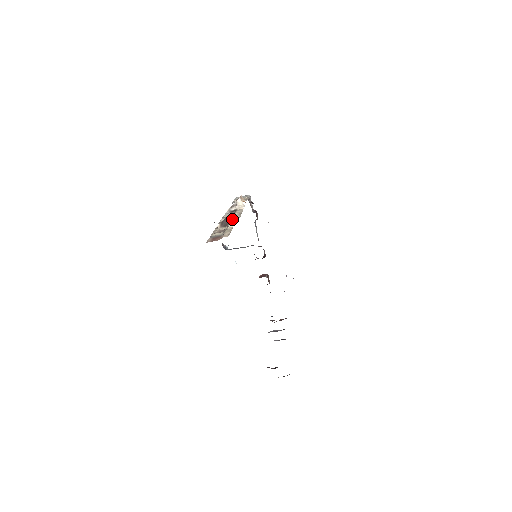
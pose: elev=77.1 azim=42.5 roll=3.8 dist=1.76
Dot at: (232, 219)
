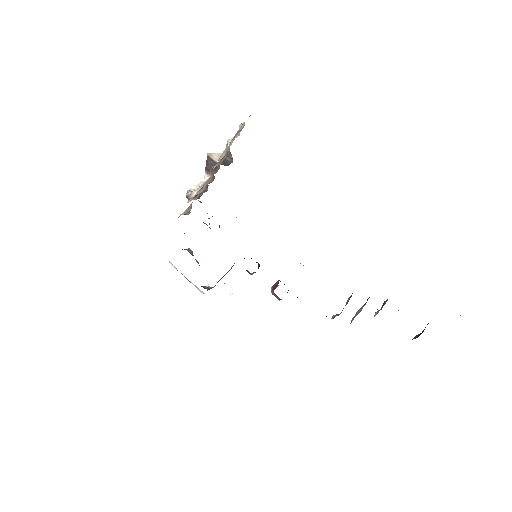
Dot at: (217, 156)
